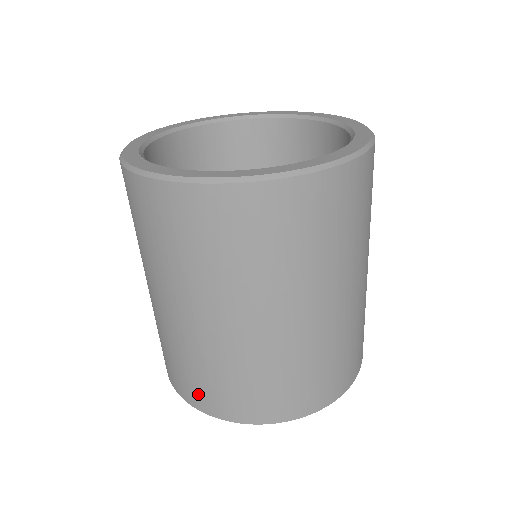
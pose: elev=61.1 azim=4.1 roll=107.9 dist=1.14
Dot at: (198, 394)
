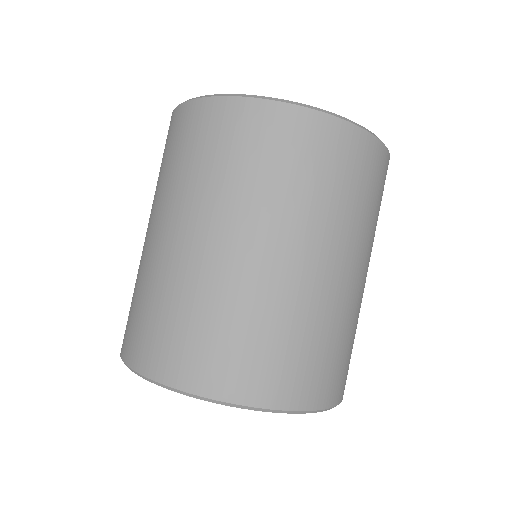
Dot at: occluded
